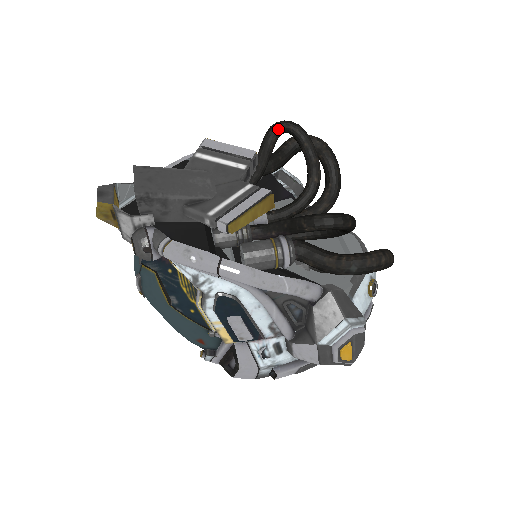
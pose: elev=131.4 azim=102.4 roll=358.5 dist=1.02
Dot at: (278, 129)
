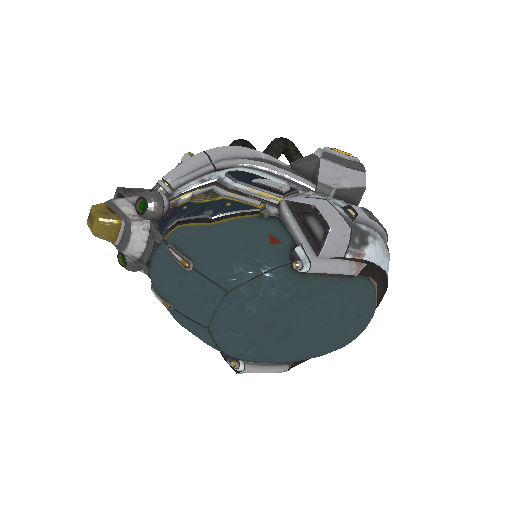
Dot at: occluded
